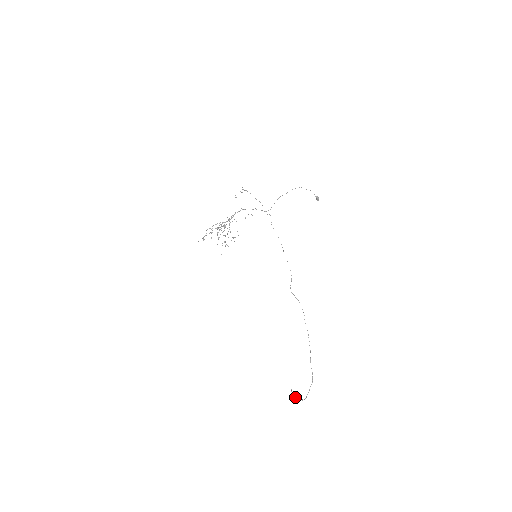
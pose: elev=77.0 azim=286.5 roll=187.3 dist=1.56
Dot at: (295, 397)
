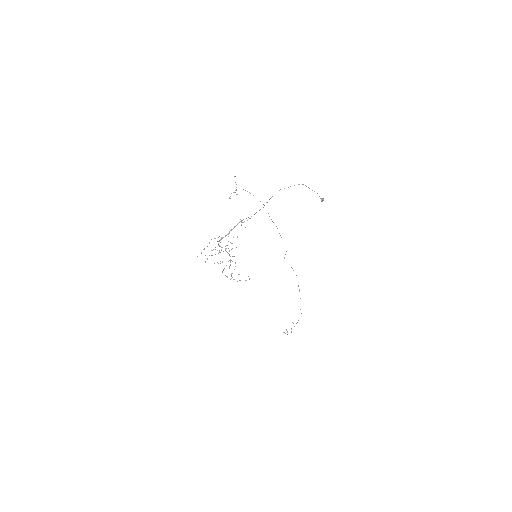
Dot at: (286, 330)
